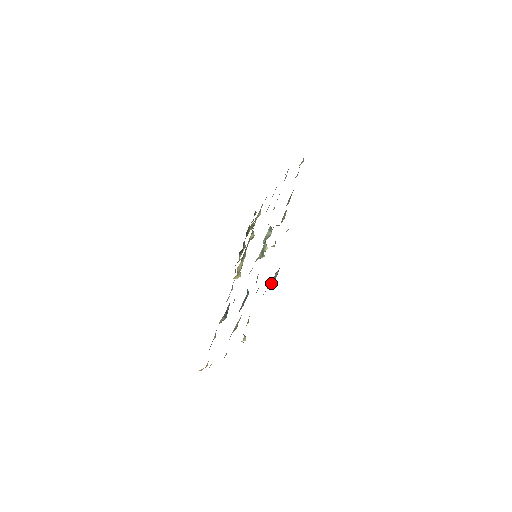
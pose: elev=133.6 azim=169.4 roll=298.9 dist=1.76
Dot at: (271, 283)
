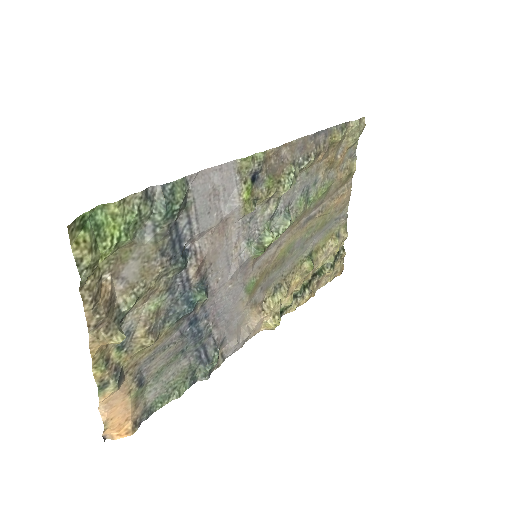
Dot at: (152, 213)
